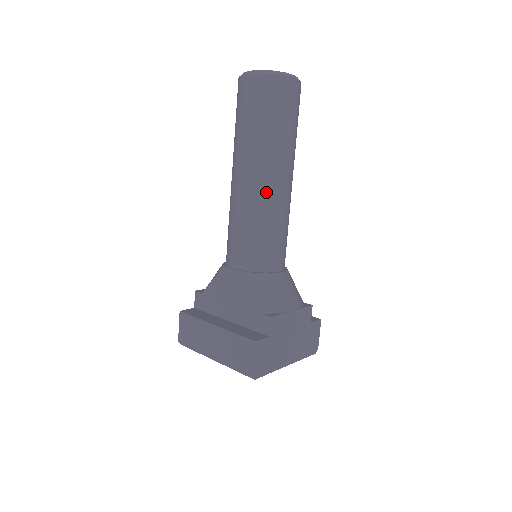
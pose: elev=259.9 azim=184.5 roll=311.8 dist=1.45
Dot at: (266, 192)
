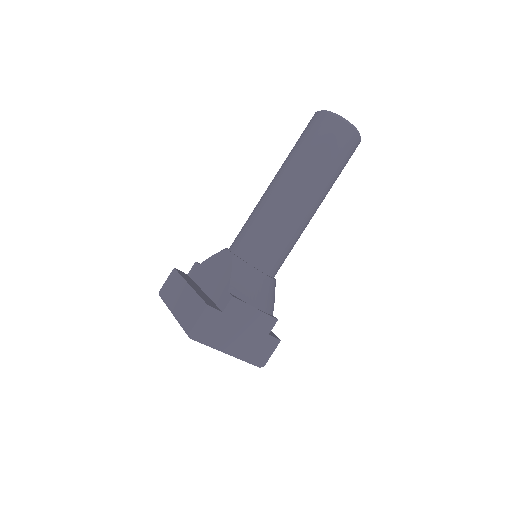
Dot at: (287, 202)
